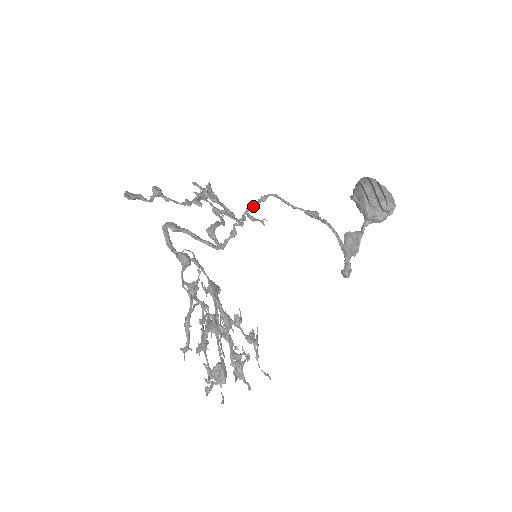
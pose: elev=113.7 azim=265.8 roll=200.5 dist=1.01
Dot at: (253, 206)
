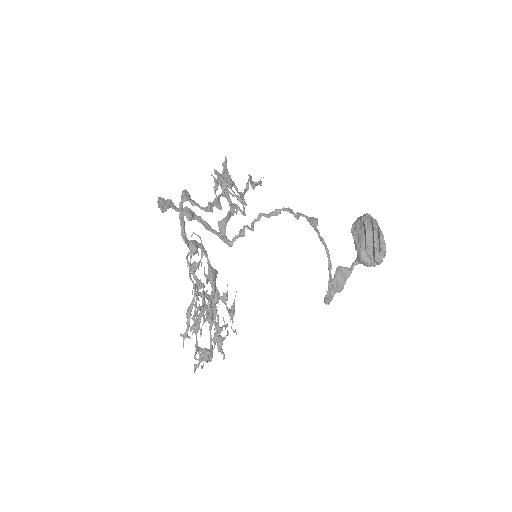
Dot at: (266, 215)
